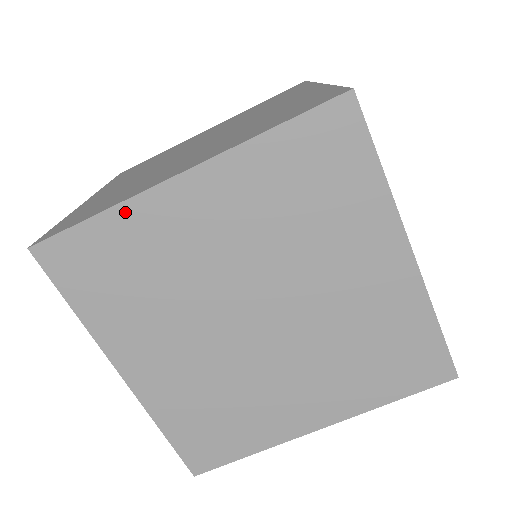
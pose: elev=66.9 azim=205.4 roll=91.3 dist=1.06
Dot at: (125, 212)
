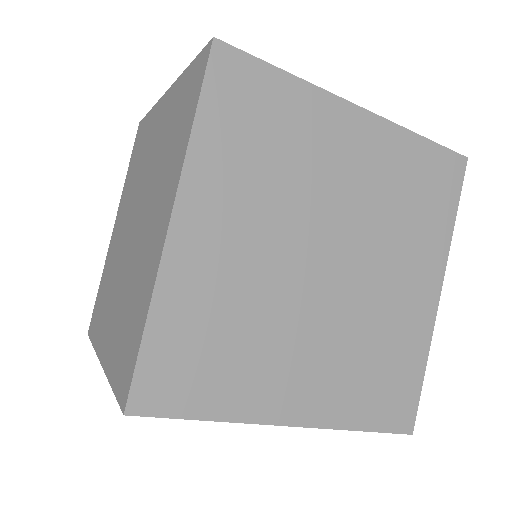
Dot at: occluded
